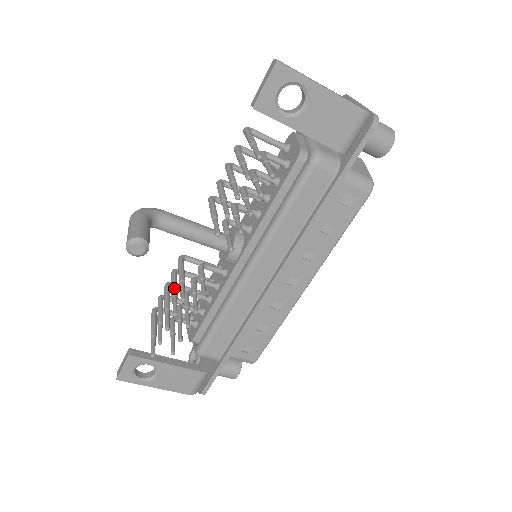
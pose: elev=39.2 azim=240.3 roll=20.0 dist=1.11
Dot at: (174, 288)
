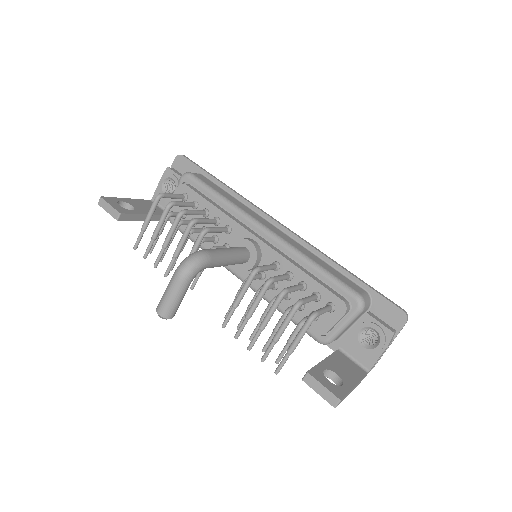
Dot at: (180, 250)
